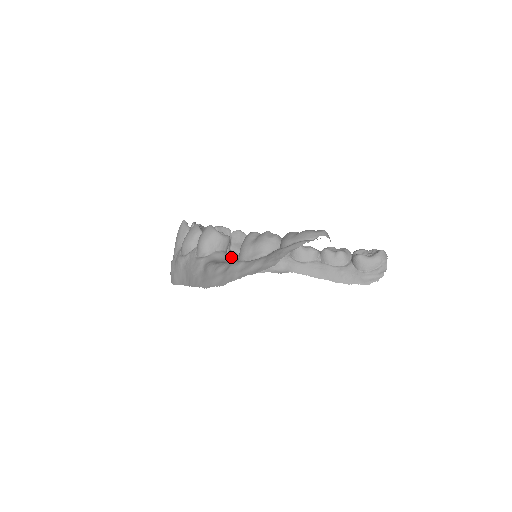
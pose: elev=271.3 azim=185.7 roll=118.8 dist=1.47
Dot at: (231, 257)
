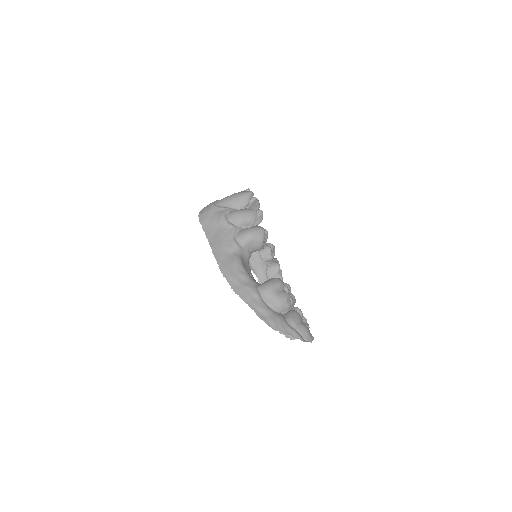
Dot at: occluded
